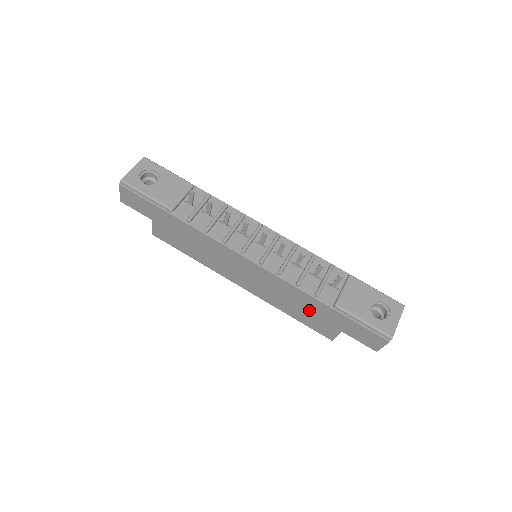
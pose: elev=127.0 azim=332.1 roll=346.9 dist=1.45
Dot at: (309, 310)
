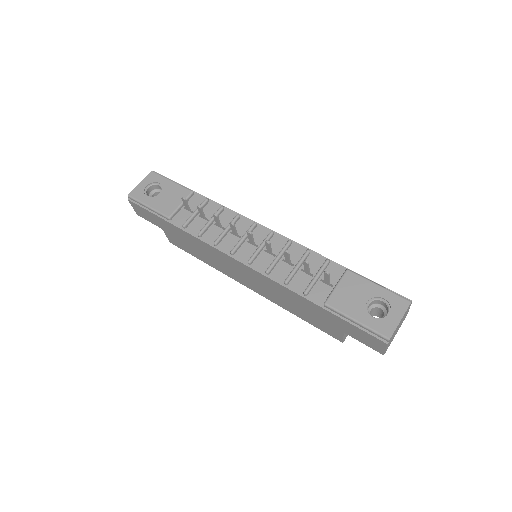
Dot at: (307, 310)
